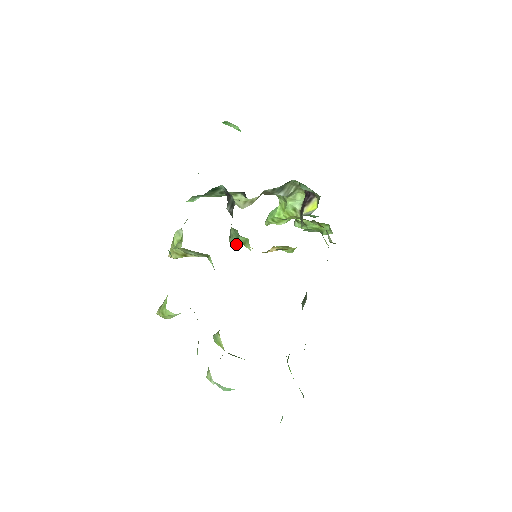
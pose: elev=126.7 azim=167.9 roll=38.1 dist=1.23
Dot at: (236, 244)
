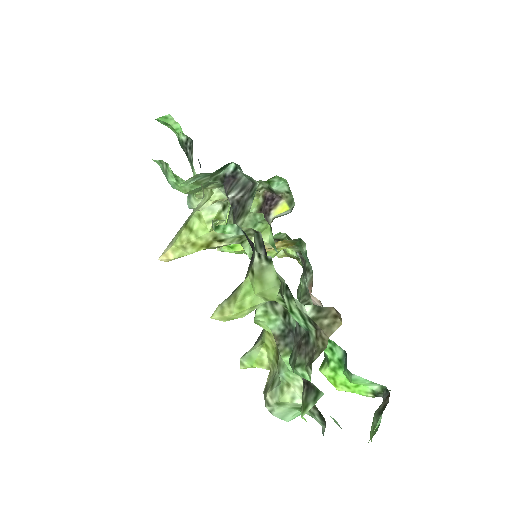
Dot at: occluded
